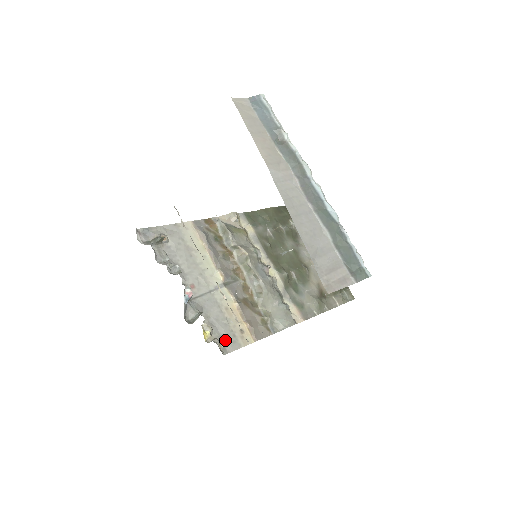
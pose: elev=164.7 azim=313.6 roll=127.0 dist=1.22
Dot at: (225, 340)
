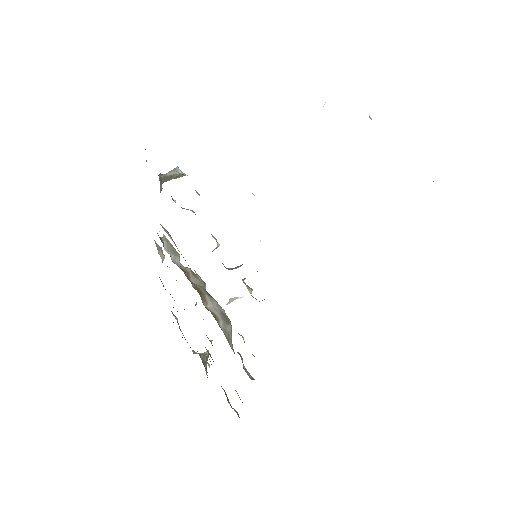
Dot at: occluded
